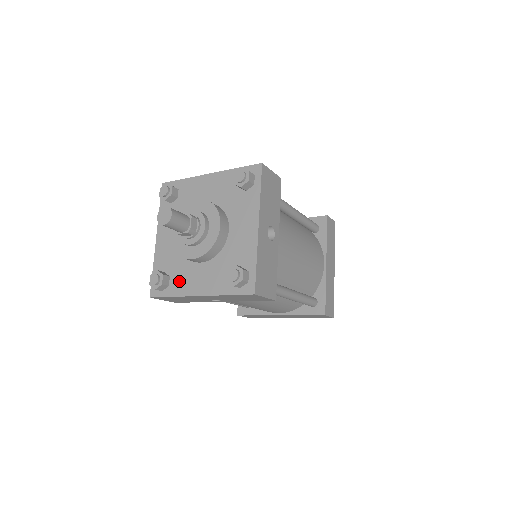
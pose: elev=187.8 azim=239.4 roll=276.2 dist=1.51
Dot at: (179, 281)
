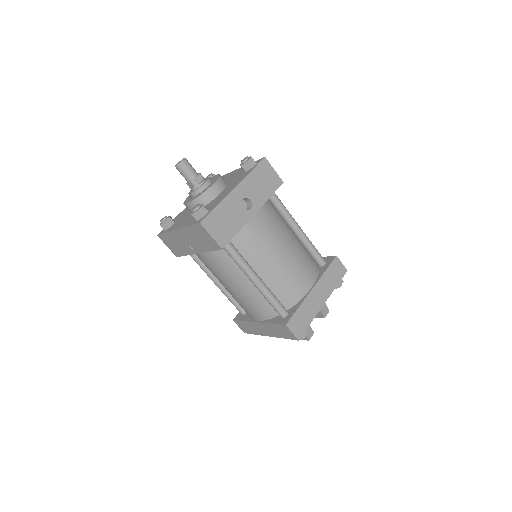
Dot at: (176, 224)
